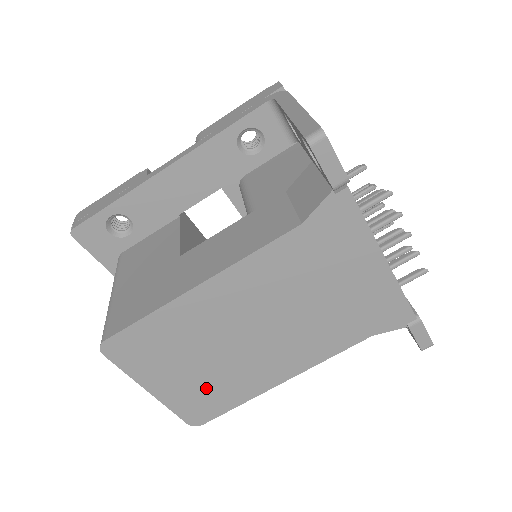
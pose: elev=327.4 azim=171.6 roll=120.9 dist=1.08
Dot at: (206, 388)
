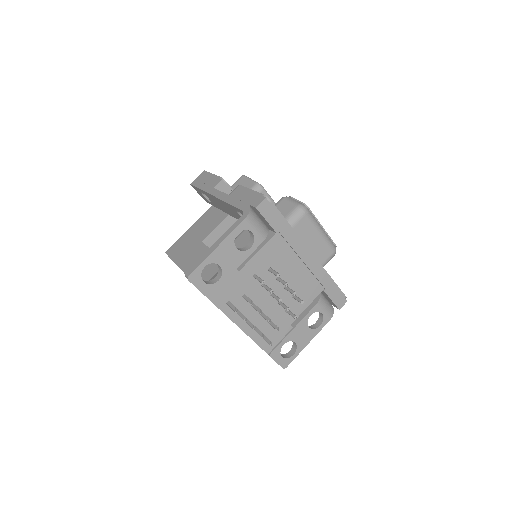
Dot at: occluded
